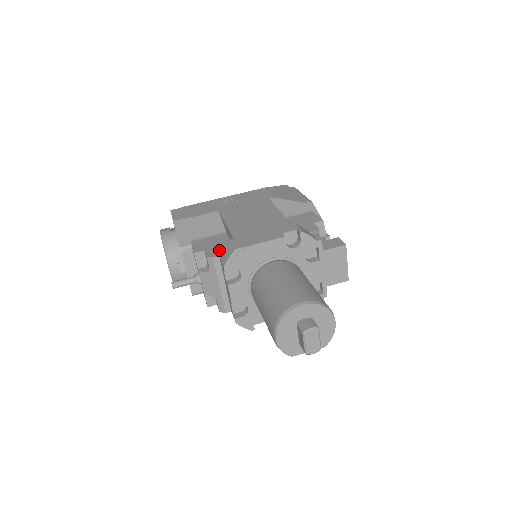
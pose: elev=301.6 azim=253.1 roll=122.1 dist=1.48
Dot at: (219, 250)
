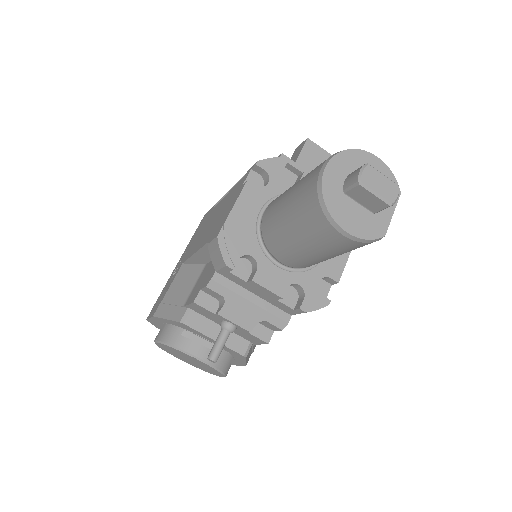
Dot at: (211, 271)
